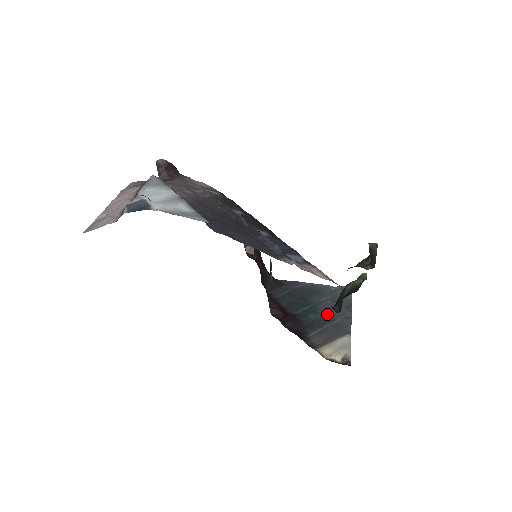
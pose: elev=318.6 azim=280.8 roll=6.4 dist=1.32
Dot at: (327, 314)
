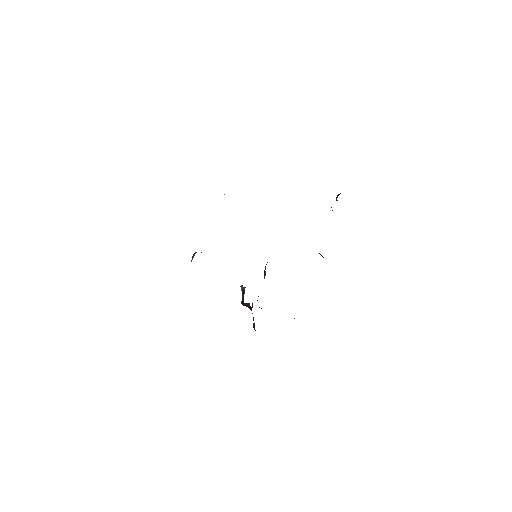
Dot at: occluded
